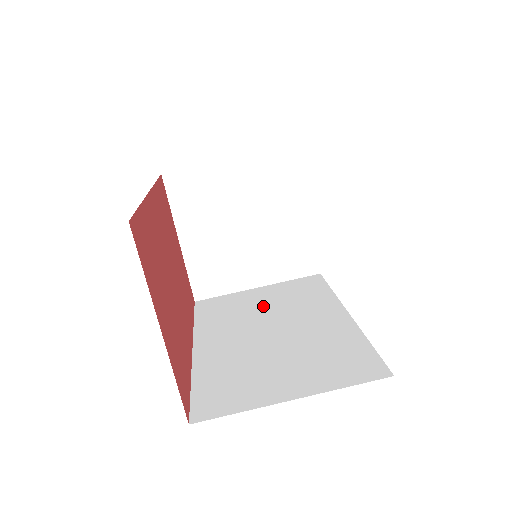
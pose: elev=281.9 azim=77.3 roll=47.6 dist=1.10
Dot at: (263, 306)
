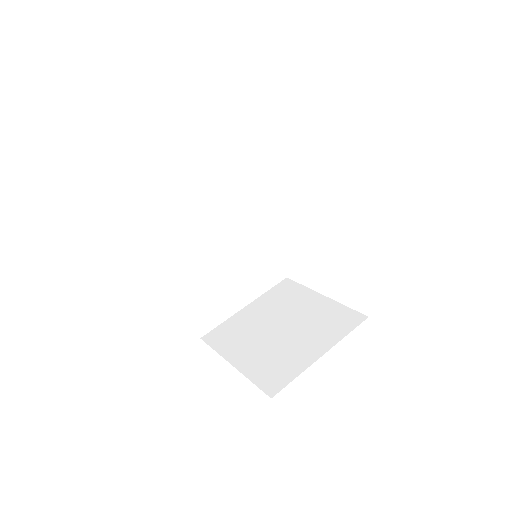
Dot at: occluded
